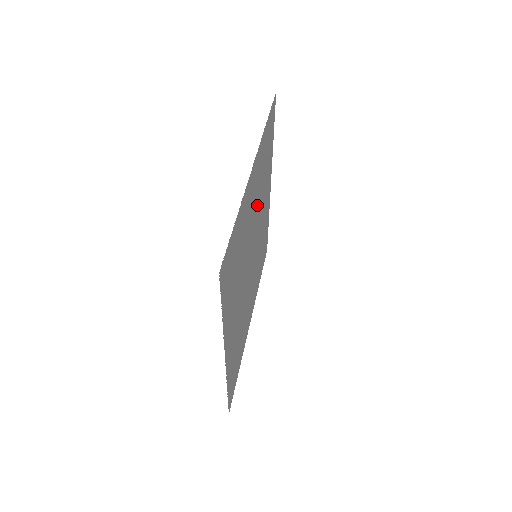
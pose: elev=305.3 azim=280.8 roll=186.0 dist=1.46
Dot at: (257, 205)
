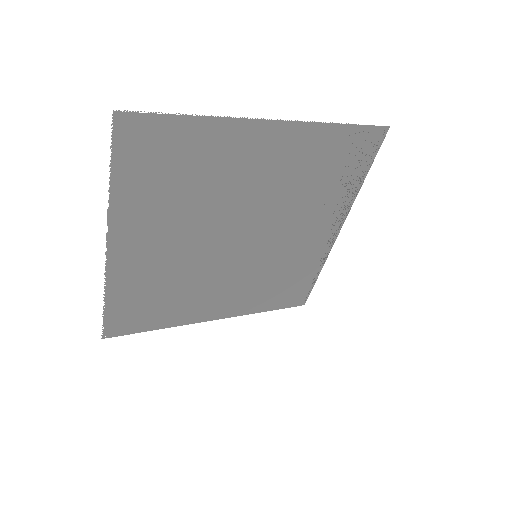
Dot at: (277, 193)
